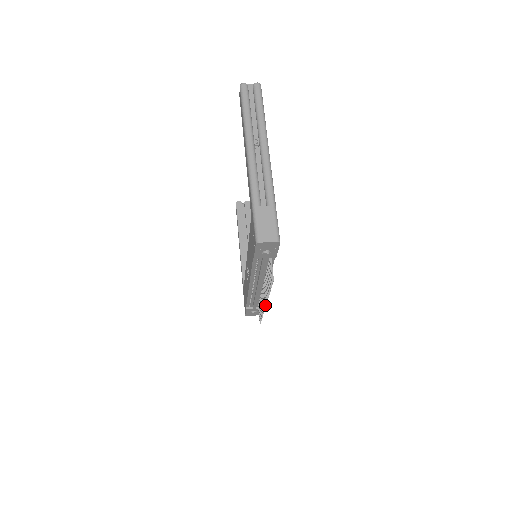
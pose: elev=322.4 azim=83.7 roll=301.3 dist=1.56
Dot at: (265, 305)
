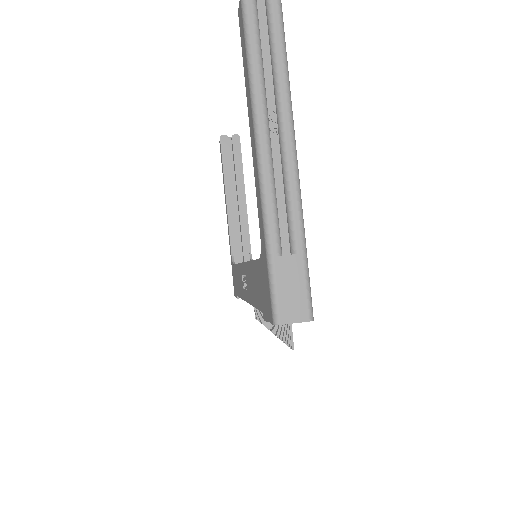
Dot at: occluded
